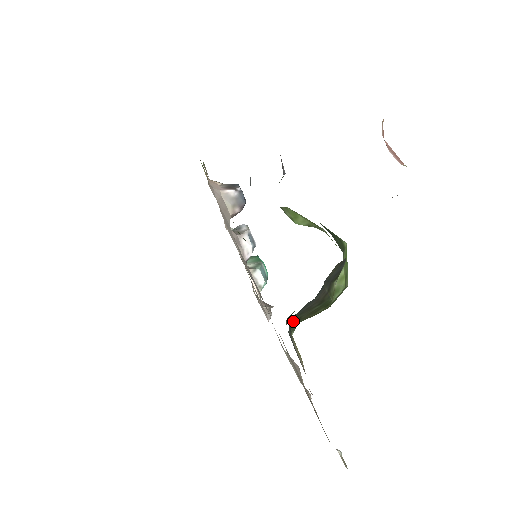
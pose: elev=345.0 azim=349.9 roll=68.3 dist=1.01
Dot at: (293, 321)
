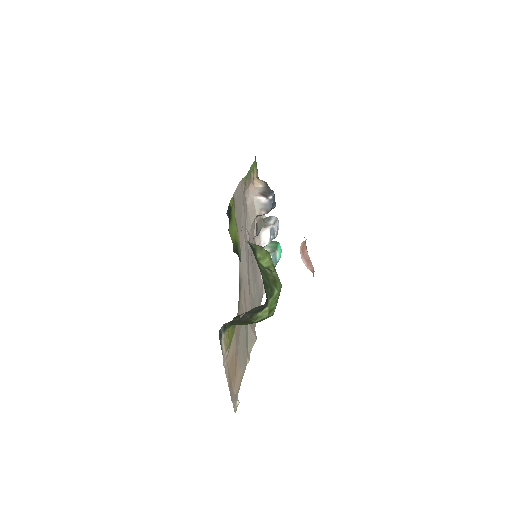
Dot at: (227, 324)
